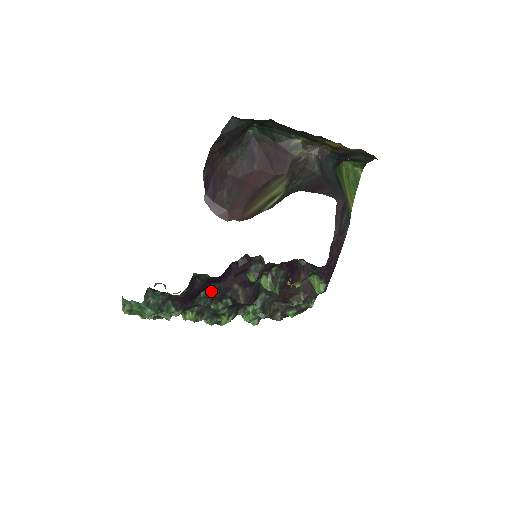
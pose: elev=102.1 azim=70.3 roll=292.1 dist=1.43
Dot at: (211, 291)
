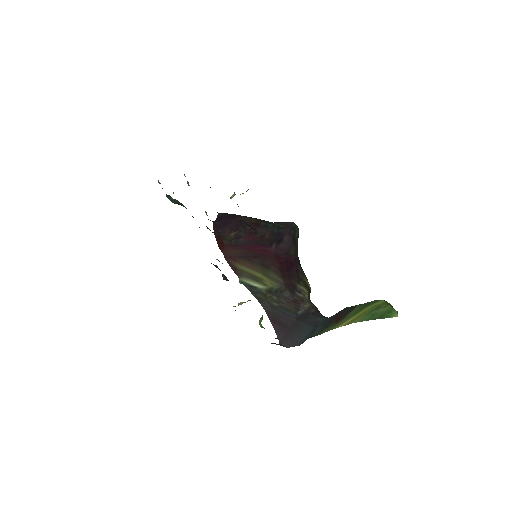
Dot at: occluded
